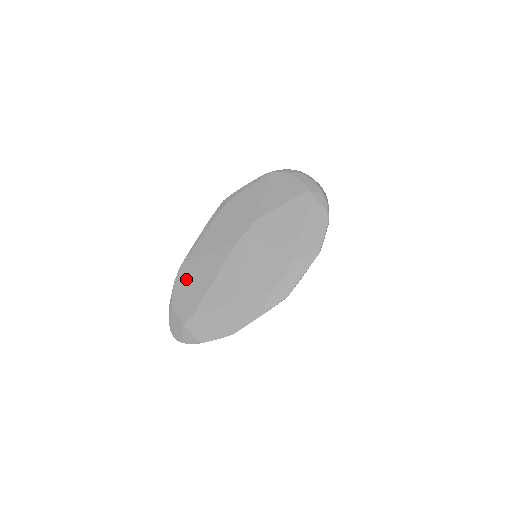
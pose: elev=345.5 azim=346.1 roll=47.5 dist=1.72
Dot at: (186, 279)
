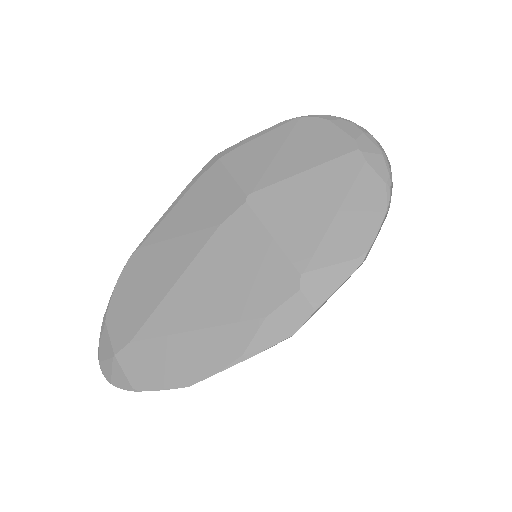
Dot at: (134, 278)
